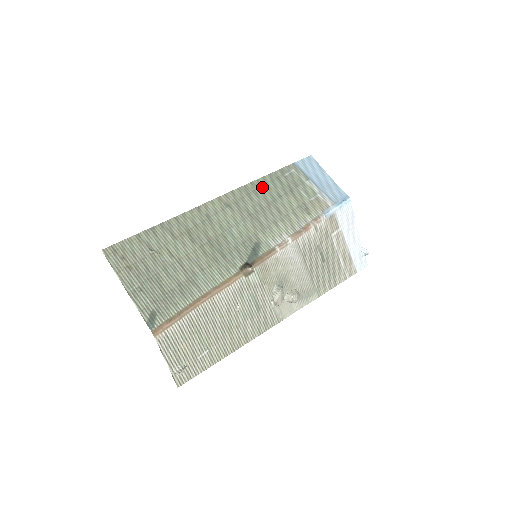
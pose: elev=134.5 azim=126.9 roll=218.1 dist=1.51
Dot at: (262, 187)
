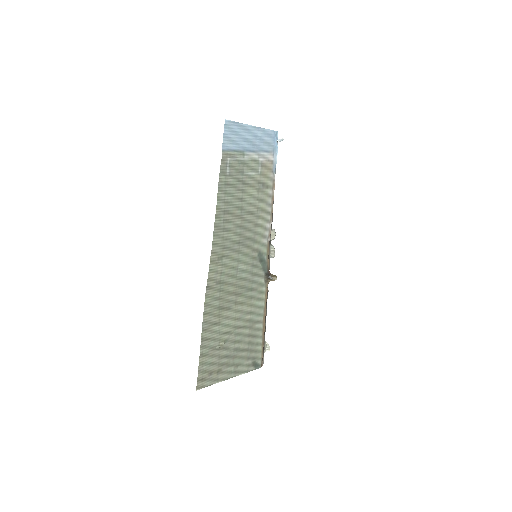
Dot at: (225, 210)
